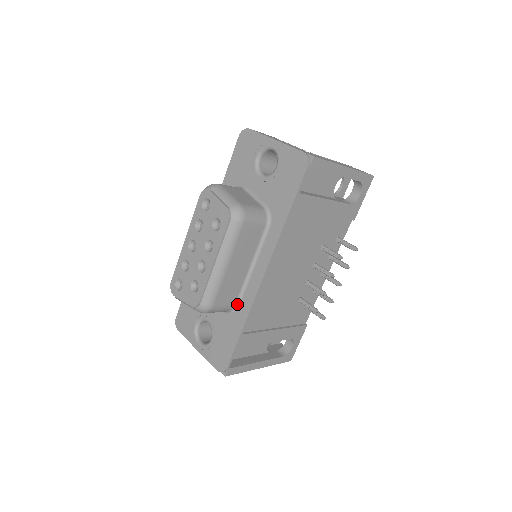
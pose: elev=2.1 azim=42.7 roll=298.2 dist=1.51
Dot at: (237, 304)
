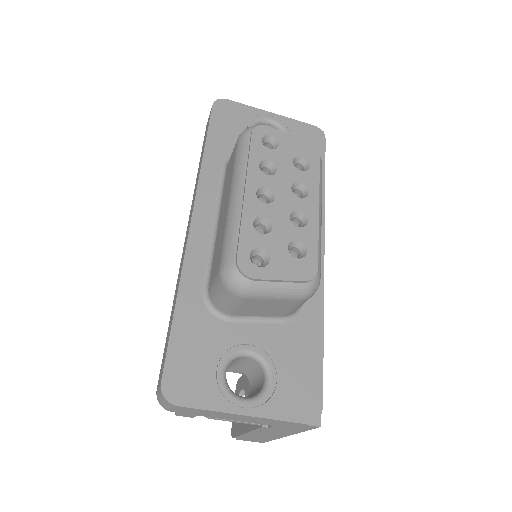
Dot at: occluded
